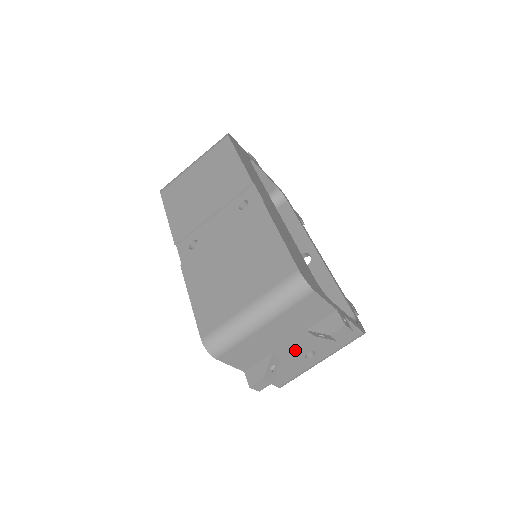
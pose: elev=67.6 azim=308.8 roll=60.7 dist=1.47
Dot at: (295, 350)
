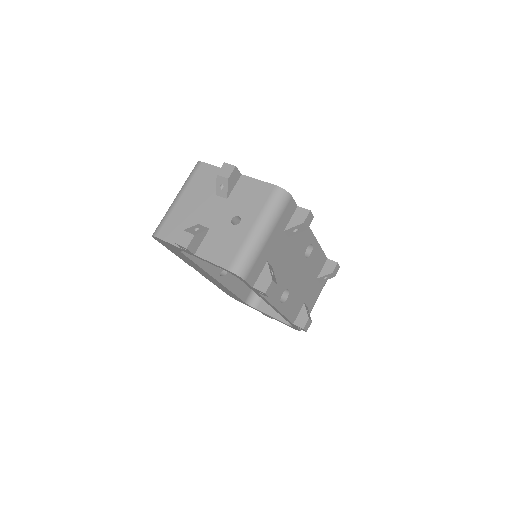
Dot at: (218, 218)
